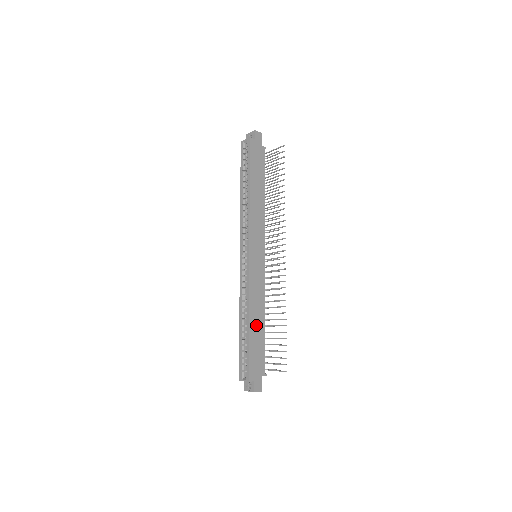
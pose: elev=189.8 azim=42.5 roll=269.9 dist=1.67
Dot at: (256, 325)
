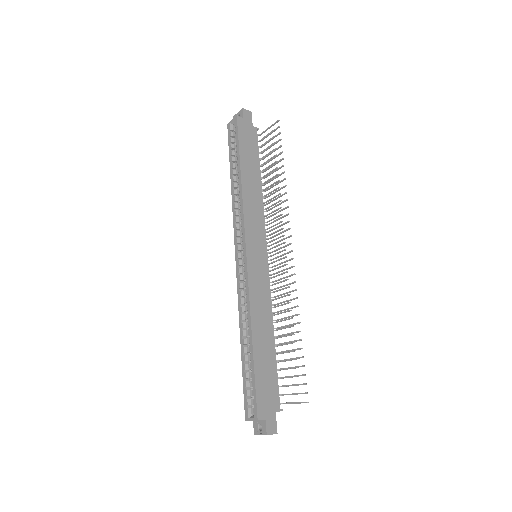
Dot at: (262, 343)
